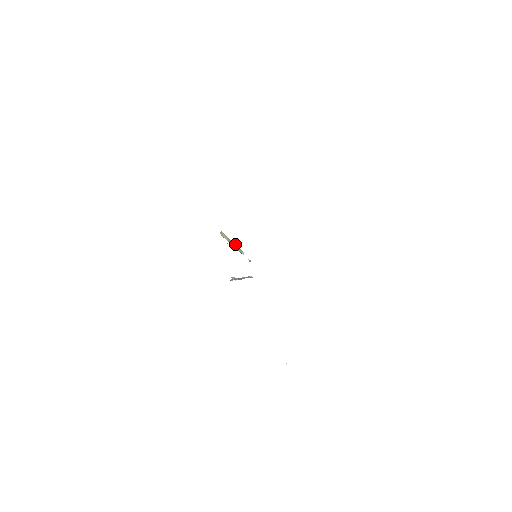
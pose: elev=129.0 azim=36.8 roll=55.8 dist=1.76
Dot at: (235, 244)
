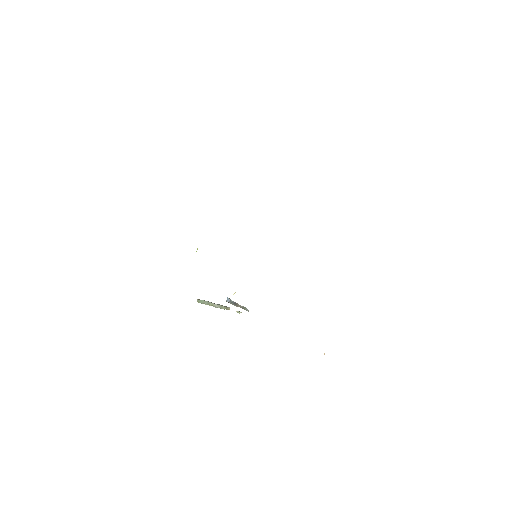
Dot at: (217, 304)
